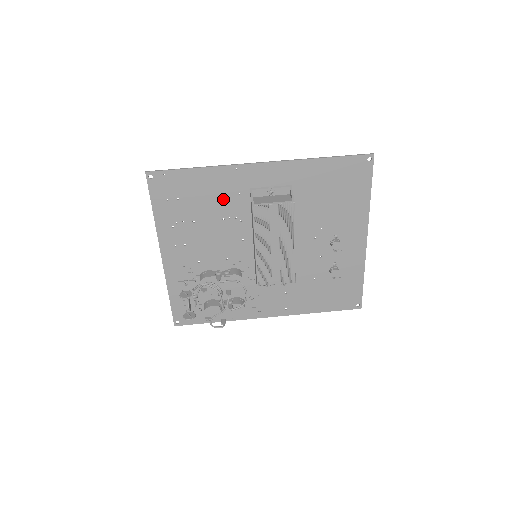
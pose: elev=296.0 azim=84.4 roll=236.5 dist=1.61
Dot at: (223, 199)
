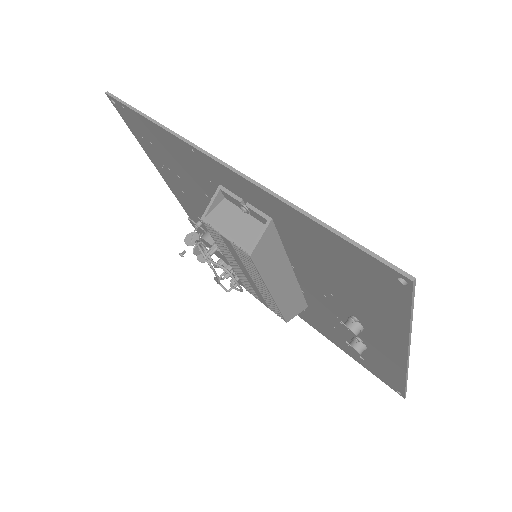
Dot at: (196, 174)
